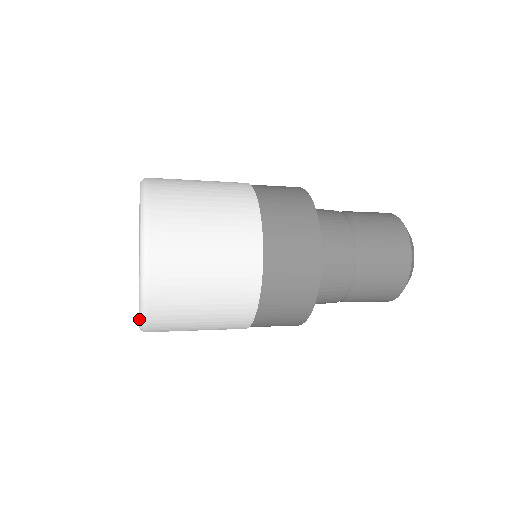
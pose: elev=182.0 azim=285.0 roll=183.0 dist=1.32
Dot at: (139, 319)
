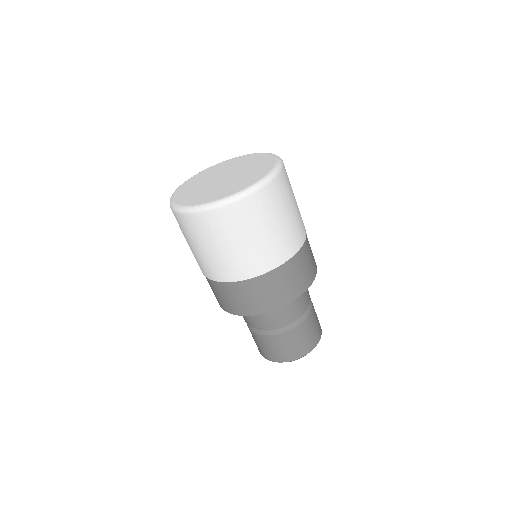
Dot at: (275, 168)
